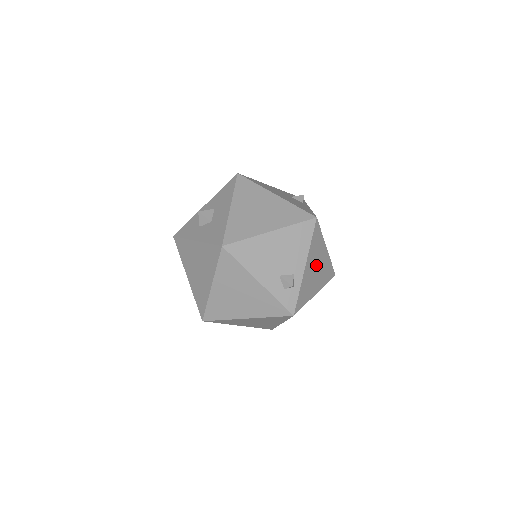
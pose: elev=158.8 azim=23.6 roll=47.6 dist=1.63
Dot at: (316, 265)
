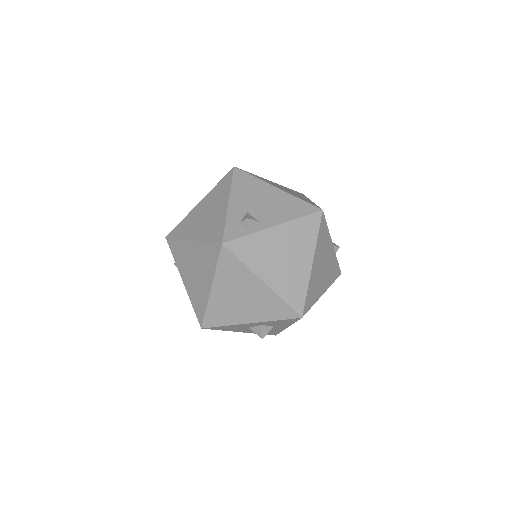
Dot at: (287, 253)
